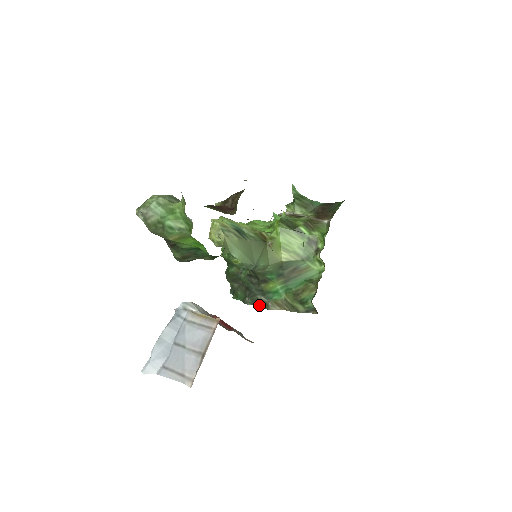
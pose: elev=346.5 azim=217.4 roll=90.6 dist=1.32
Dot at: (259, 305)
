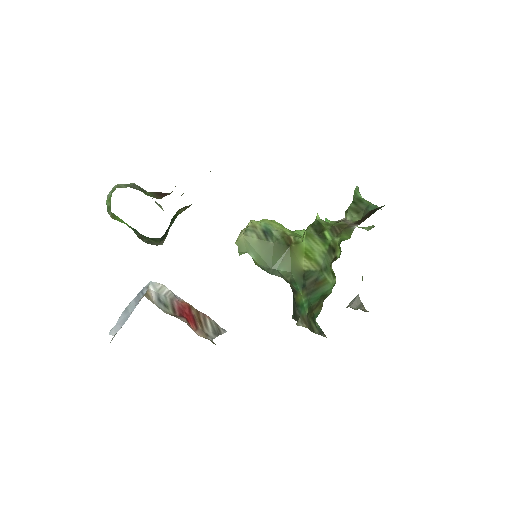
Dot at: (296, 319)
